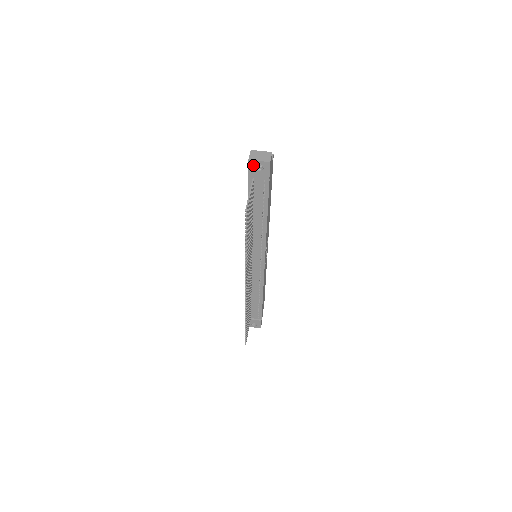
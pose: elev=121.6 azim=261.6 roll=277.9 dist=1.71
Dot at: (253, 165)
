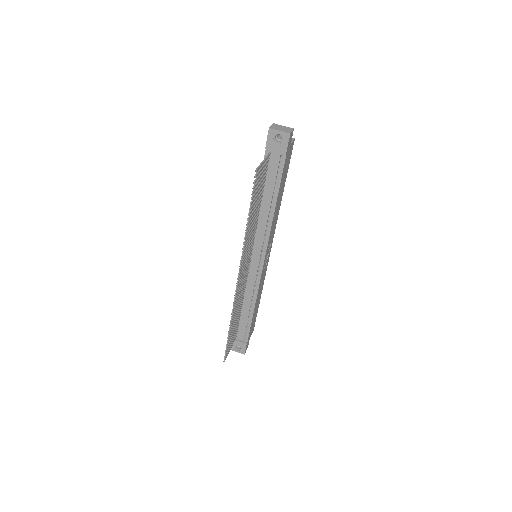
Dot at: (273, 135)
